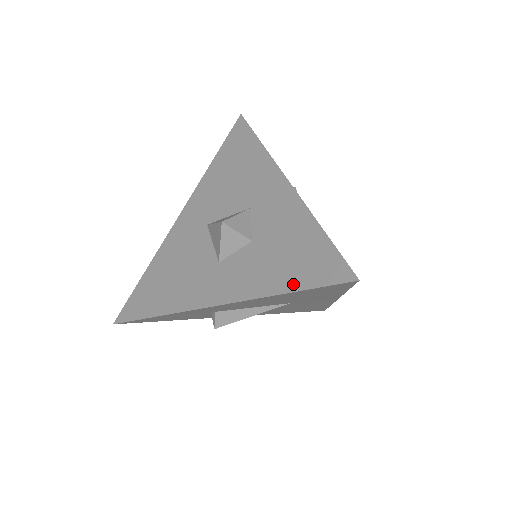
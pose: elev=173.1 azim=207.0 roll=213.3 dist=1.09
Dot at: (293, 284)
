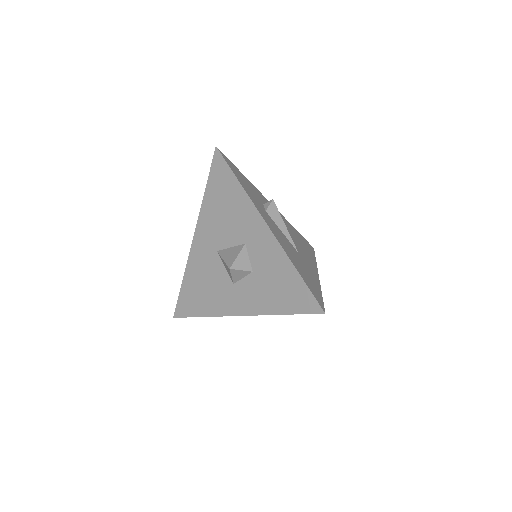
Dot at: (286, 309)
